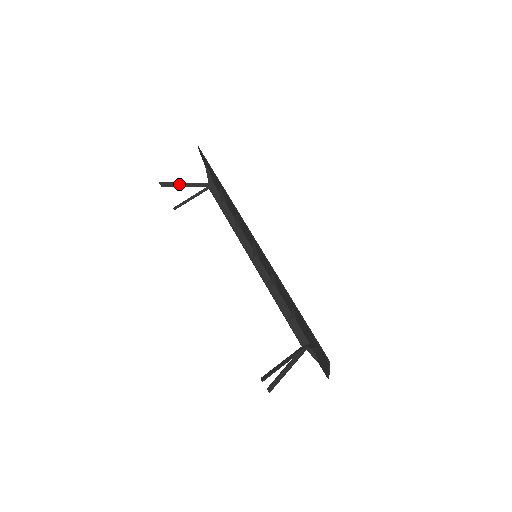
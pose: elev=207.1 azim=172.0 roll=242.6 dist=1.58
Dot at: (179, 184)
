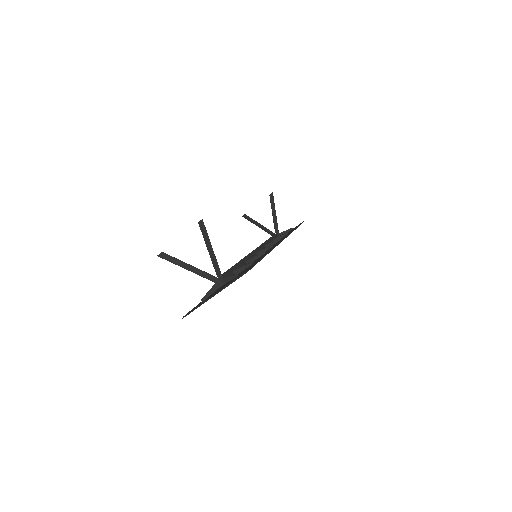
Dot at: (274, 209)
